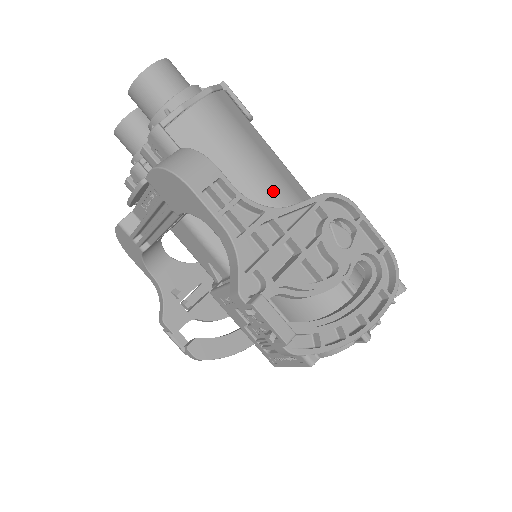
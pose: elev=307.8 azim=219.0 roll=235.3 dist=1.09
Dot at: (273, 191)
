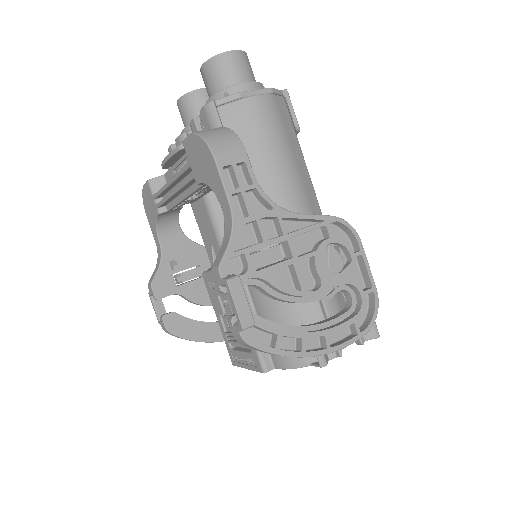
Dot at: (291, 198)
